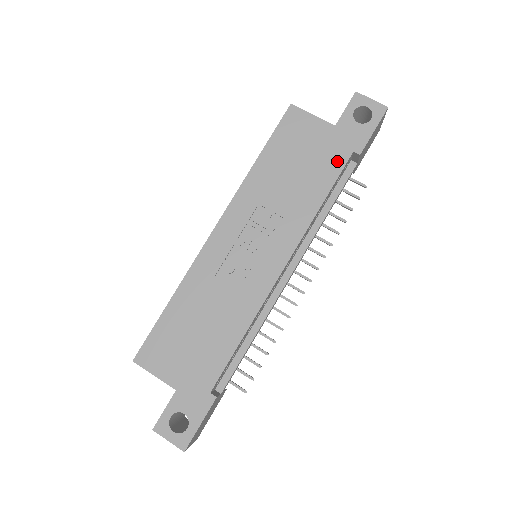
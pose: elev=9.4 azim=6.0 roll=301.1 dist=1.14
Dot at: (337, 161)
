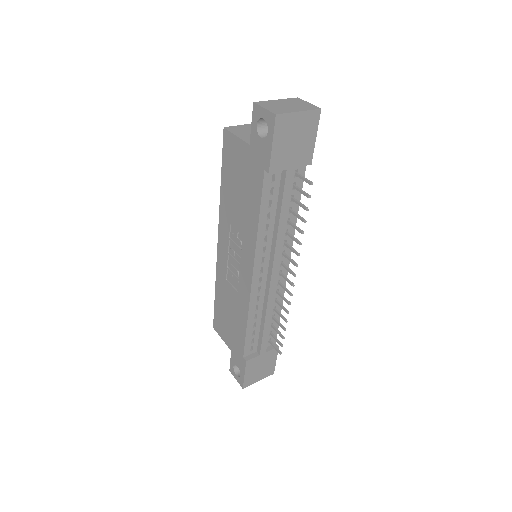
Dot at: (257, 181)
